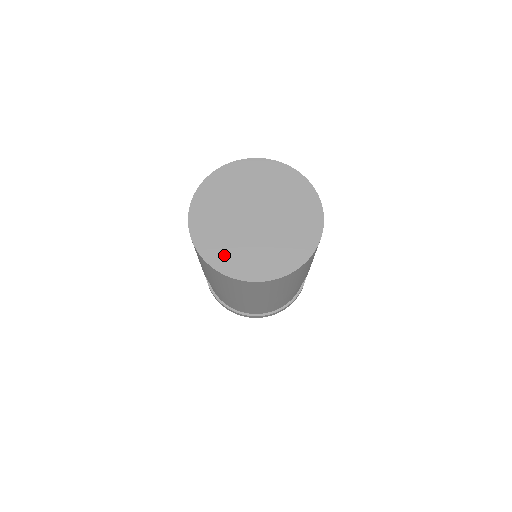
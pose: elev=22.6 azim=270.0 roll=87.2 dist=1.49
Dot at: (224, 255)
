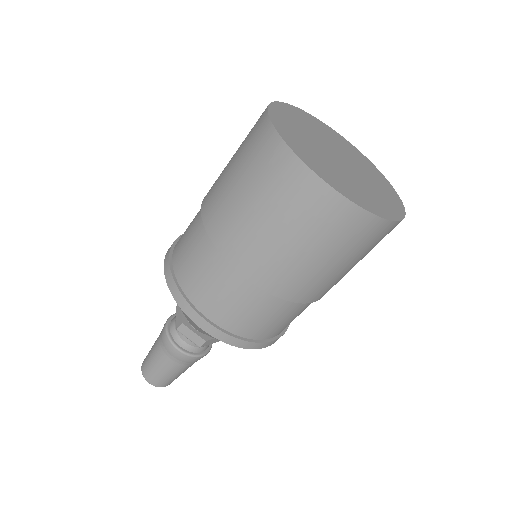
Dot at: (354, 193)
